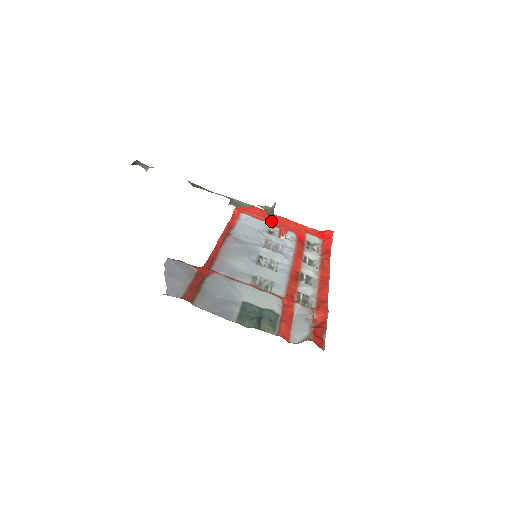
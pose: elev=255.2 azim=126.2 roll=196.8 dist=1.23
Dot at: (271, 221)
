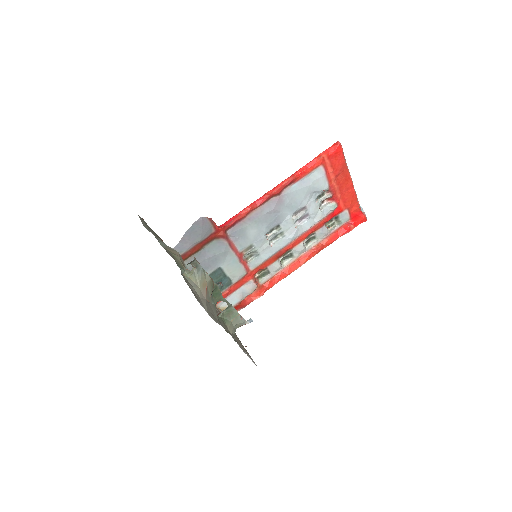
Dot at: (336, 184)
